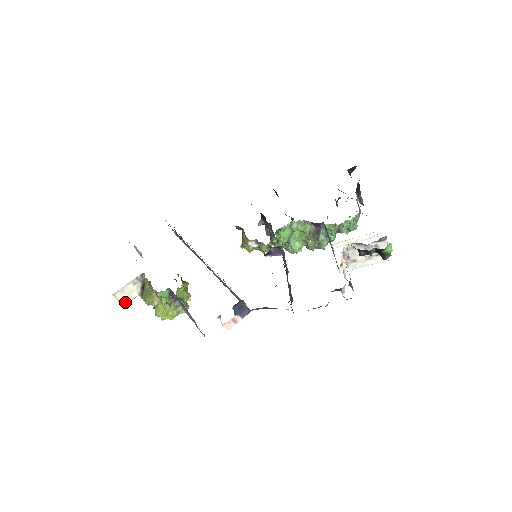
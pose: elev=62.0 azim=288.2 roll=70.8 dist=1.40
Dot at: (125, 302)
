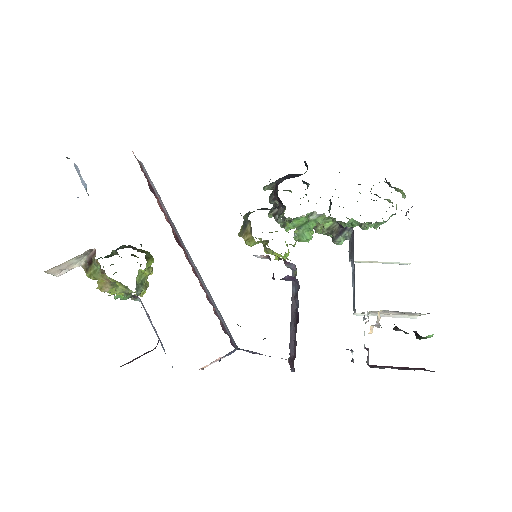
Dot at: (60, 273)
